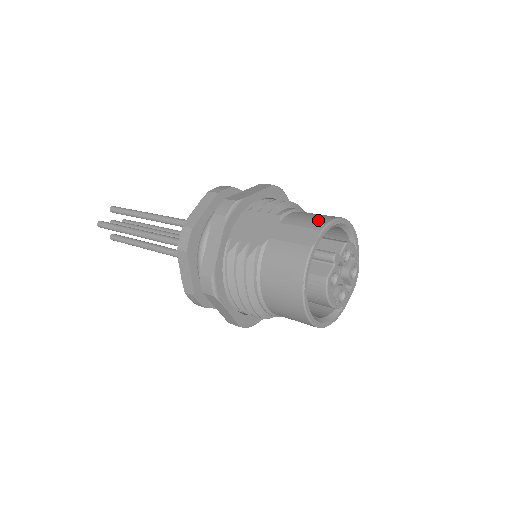
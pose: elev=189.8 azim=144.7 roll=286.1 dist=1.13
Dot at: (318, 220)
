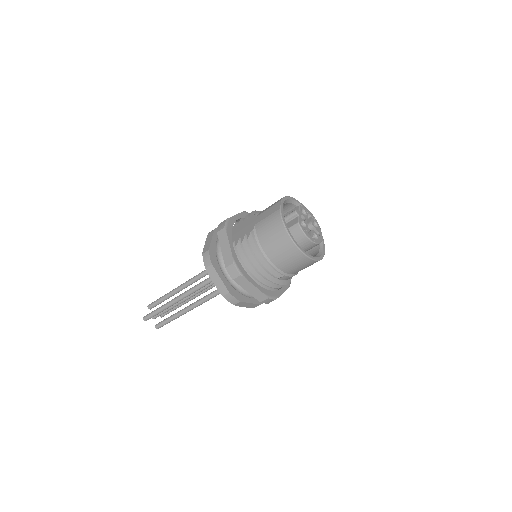
Dot at: (277, 201)
